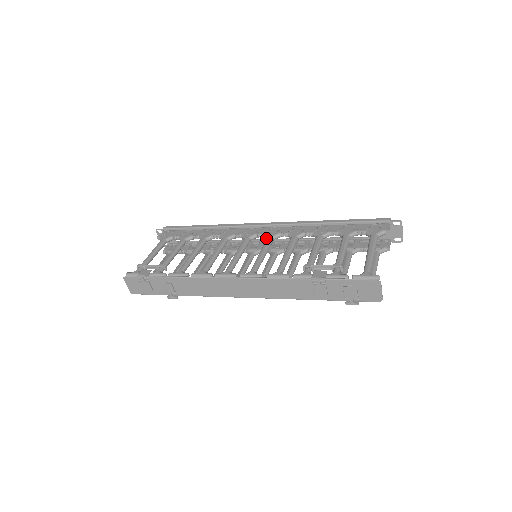
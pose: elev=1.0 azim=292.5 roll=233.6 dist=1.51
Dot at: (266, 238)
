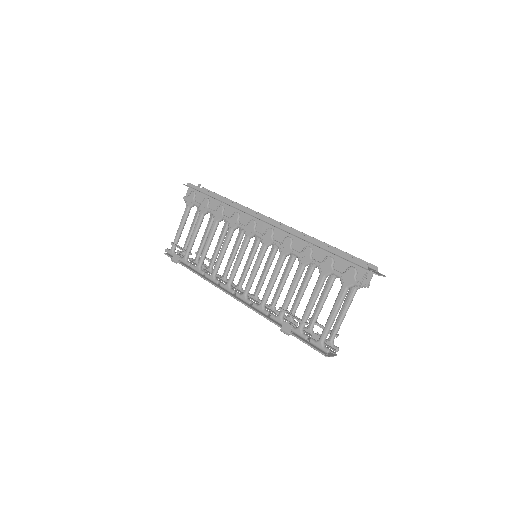
Dot at: (262, 243)
